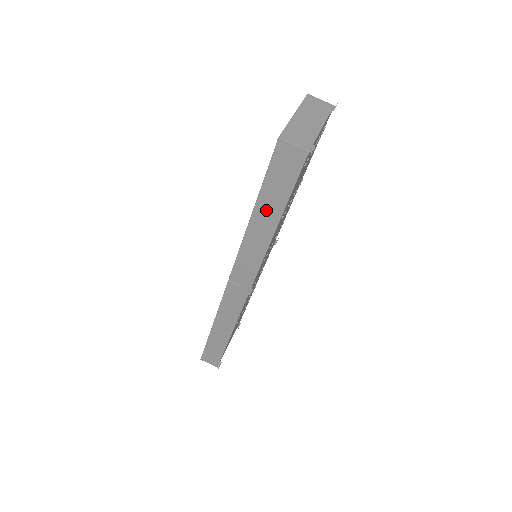
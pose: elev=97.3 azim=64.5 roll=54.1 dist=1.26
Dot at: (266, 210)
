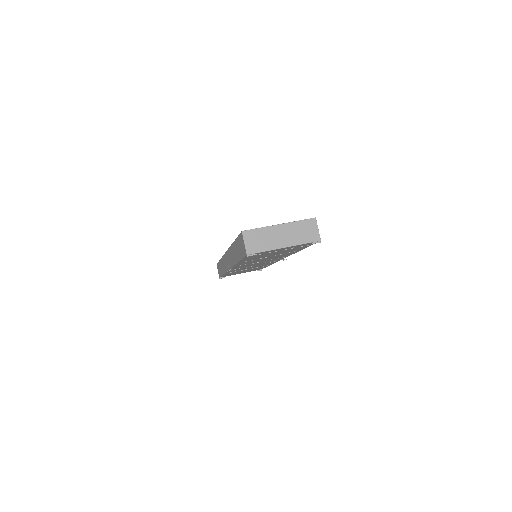
Dot at: (236, 250)
